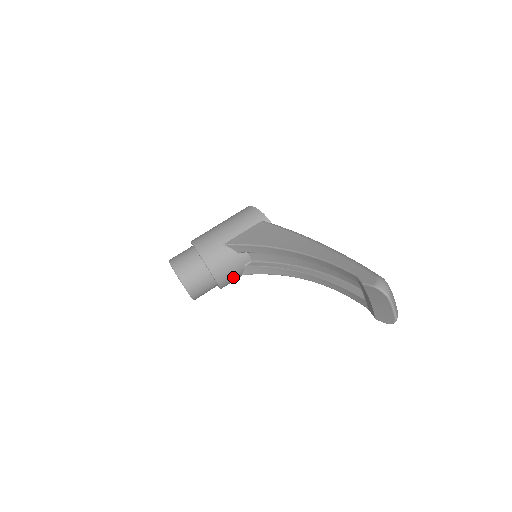
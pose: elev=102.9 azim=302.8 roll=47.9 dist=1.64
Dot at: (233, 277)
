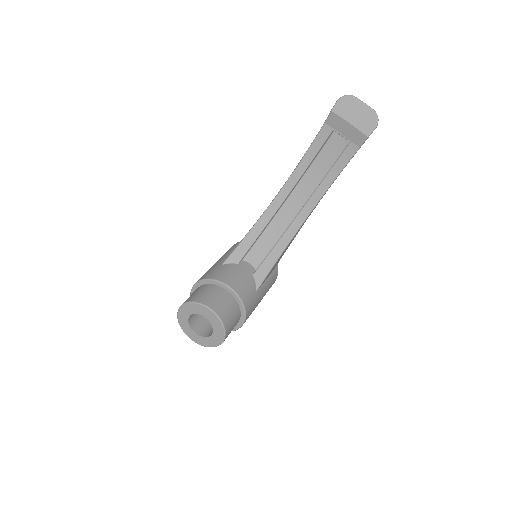
Dot at: (249, 290)
